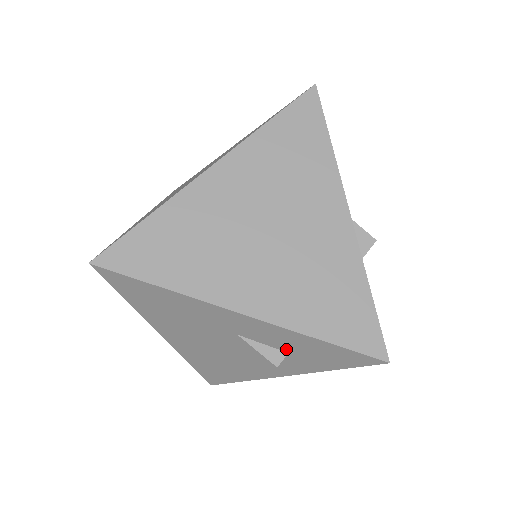
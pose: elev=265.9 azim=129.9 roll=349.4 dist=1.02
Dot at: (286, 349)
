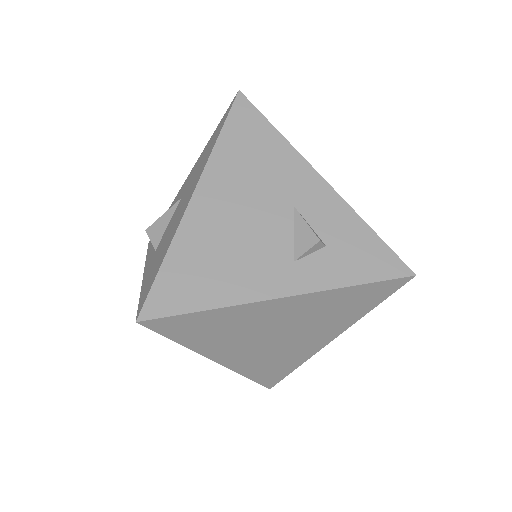
Dot at: (328, 239)
